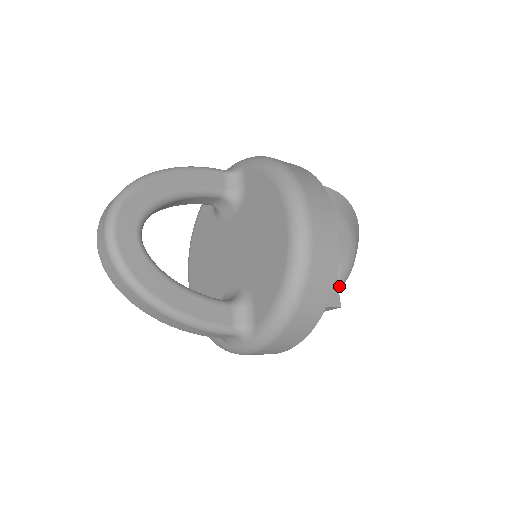
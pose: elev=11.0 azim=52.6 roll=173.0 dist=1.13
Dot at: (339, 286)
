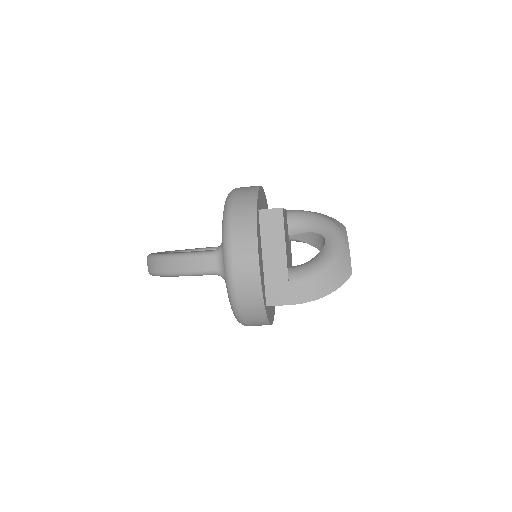
Dot at: (335, 246)
